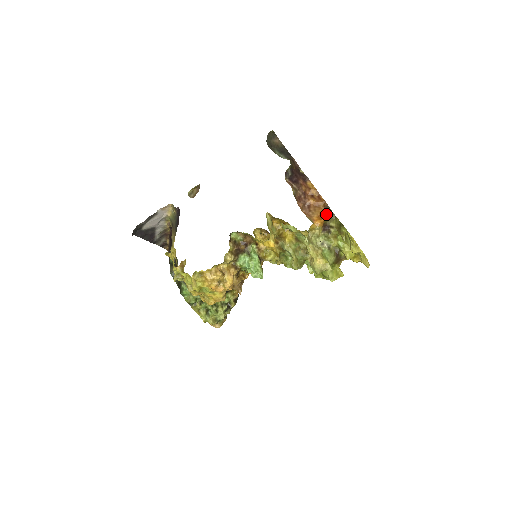
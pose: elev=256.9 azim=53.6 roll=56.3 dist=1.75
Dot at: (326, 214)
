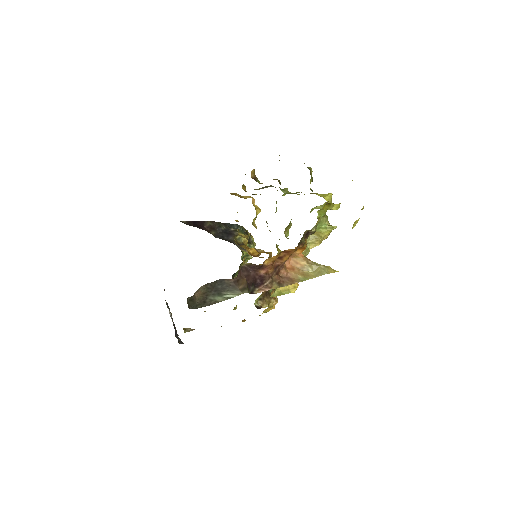
Dot at: (304, 244)
